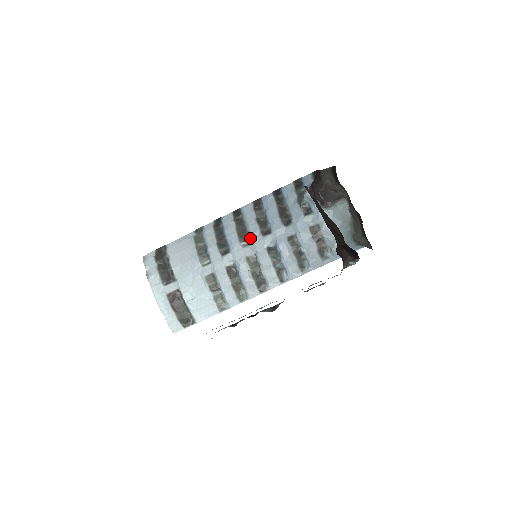
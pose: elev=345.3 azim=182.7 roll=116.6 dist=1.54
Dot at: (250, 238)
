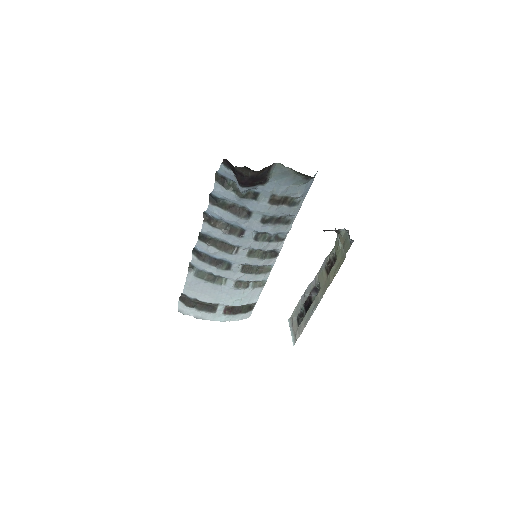
Dot at: (235, 246)
